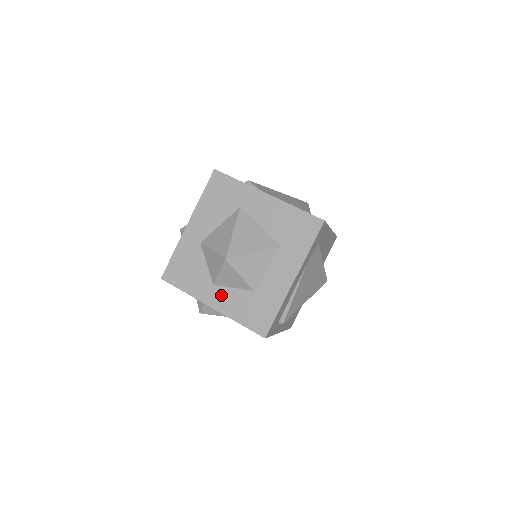
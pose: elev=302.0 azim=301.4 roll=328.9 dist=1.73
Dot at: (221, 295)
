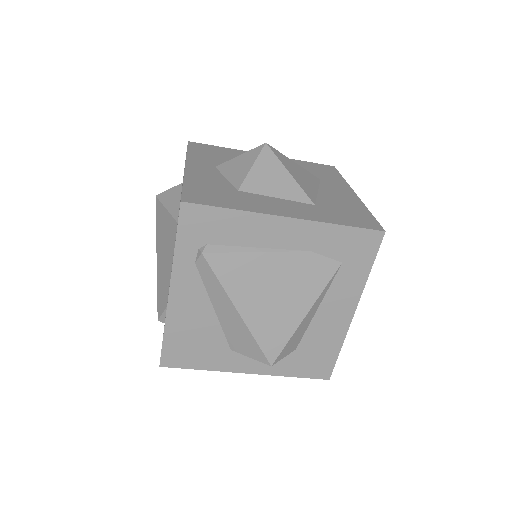
Dot at: (208, 171)
